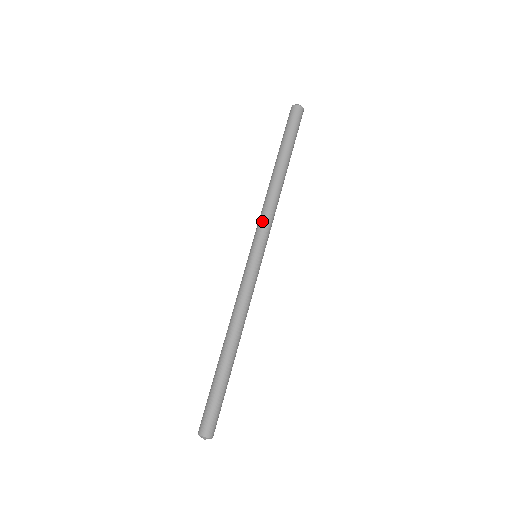
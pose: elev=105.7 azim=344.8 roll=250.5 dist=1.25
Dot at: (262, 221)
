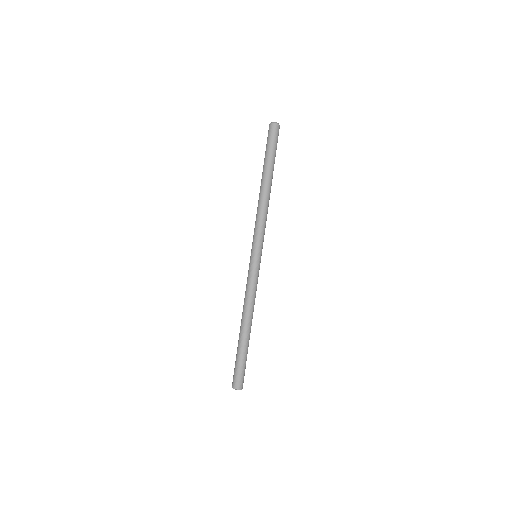
Dot at: (255, 229)
